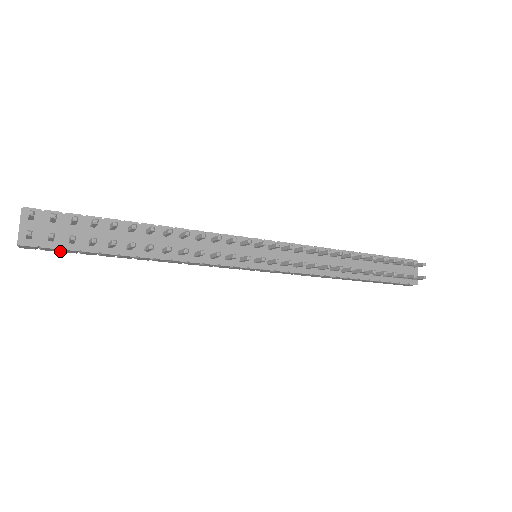
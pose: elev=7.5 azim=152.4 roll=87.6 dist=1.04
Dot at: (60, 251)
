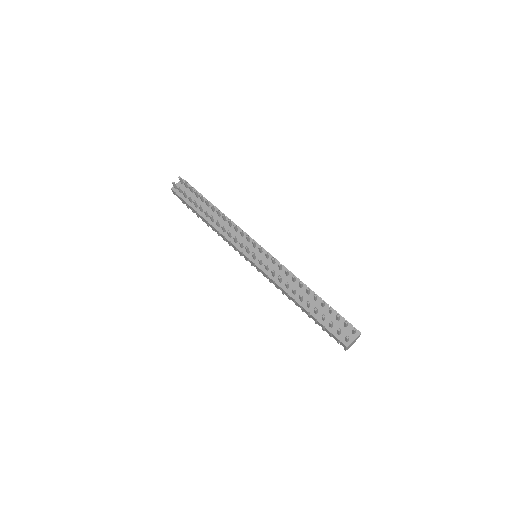
Dot at: (183, 202)
